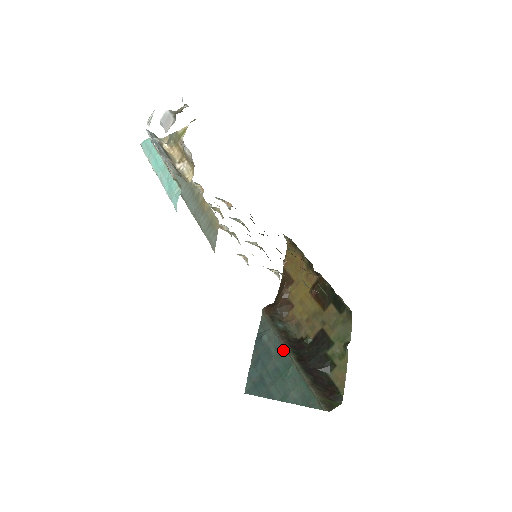
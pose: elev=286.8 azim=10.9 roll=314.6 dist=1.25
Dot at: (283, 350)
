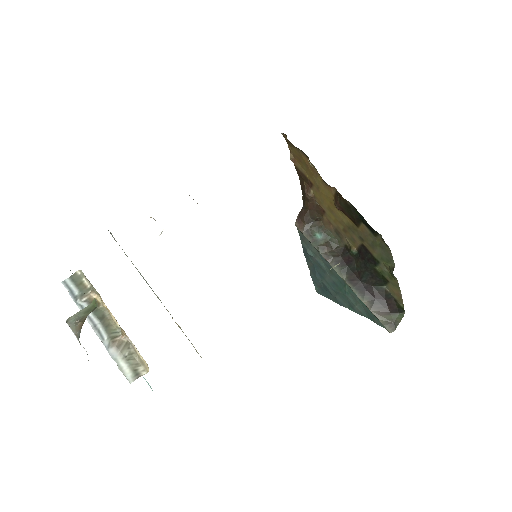
Dot at: (332, 269)
